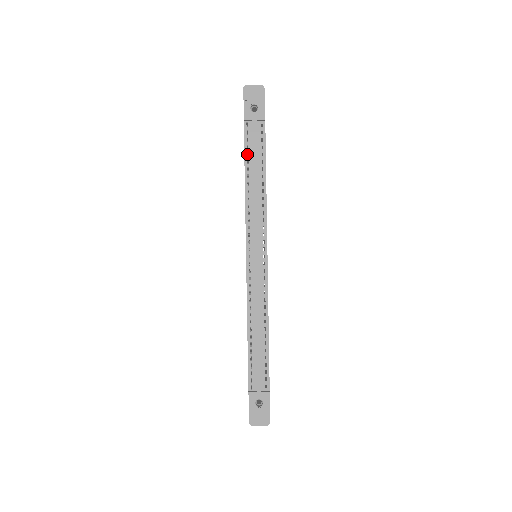
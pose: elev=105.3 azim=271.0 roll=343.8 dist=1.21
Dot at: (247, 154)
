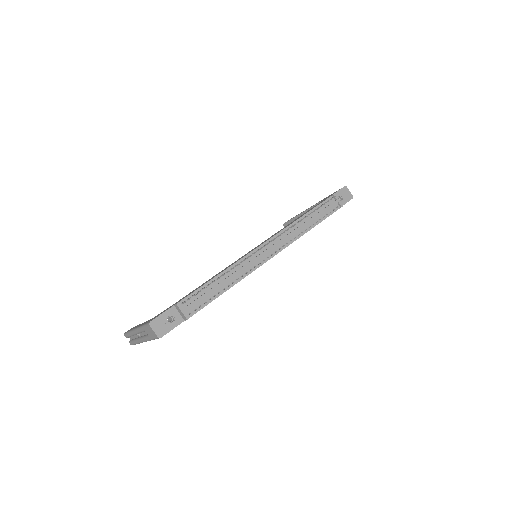
Dot at: (319, 207)
